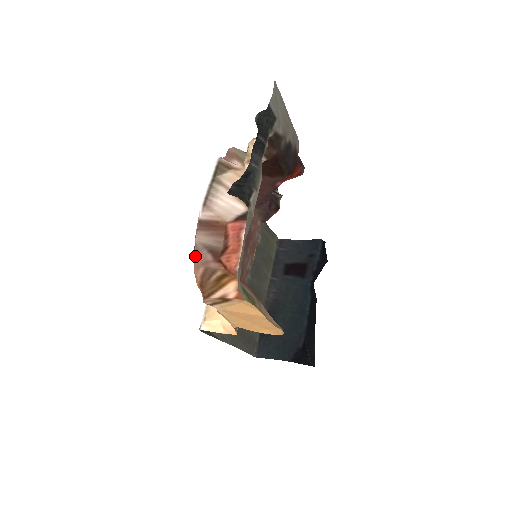
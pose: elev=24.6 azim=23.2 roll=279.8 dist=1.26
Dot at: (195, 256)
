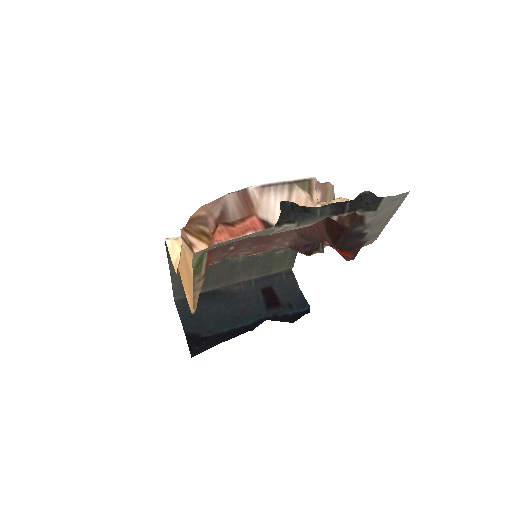
Dot at: (213, 201)
